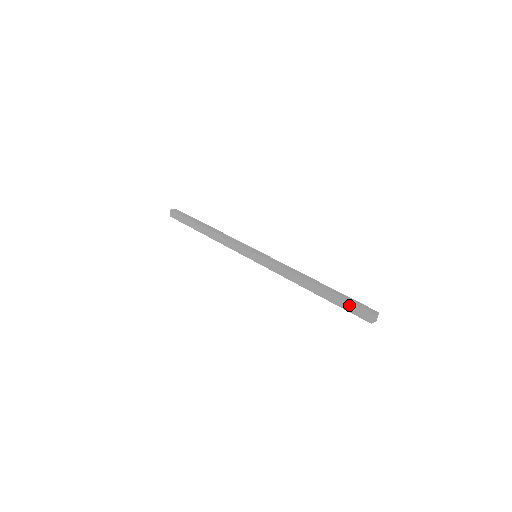
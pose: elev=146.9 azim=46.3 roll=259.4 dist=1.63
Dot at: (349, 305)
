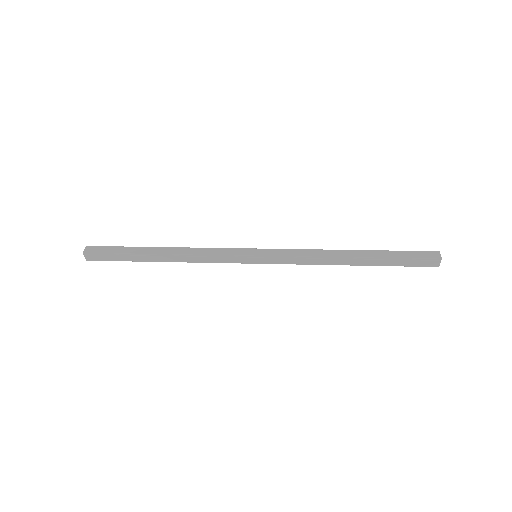
Dot at: (407, 252)
